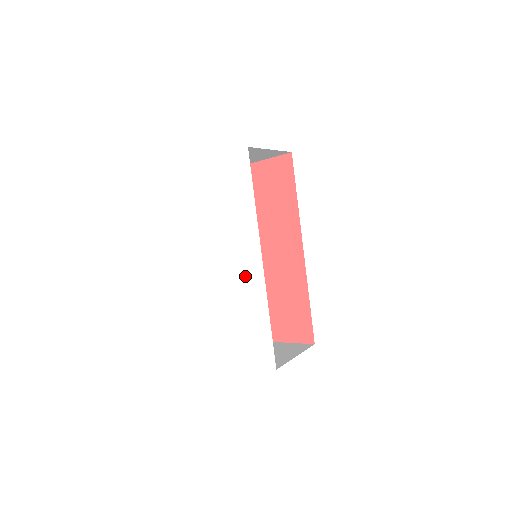
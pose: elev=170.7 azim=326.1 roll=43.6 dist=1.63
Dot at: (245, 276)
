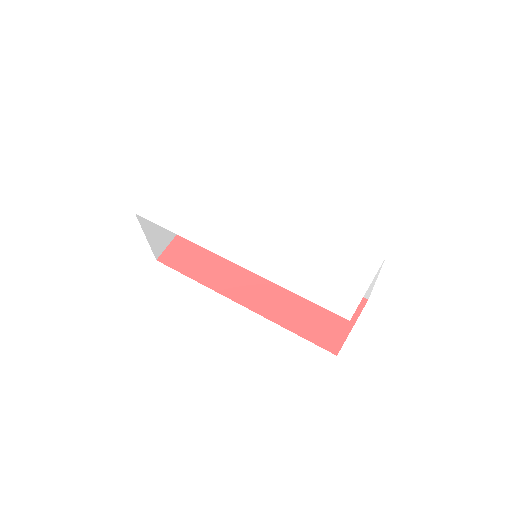
Dot at: (277, 228)
